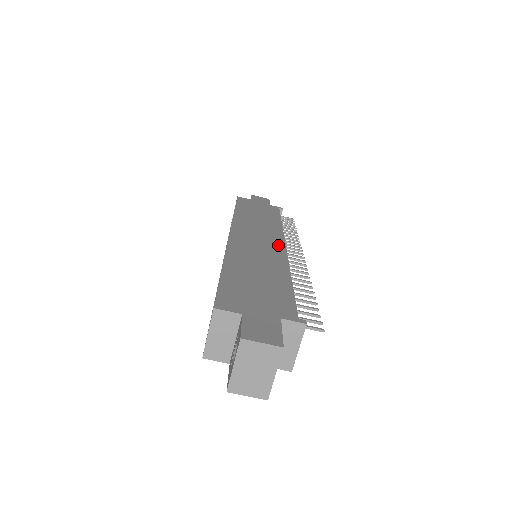
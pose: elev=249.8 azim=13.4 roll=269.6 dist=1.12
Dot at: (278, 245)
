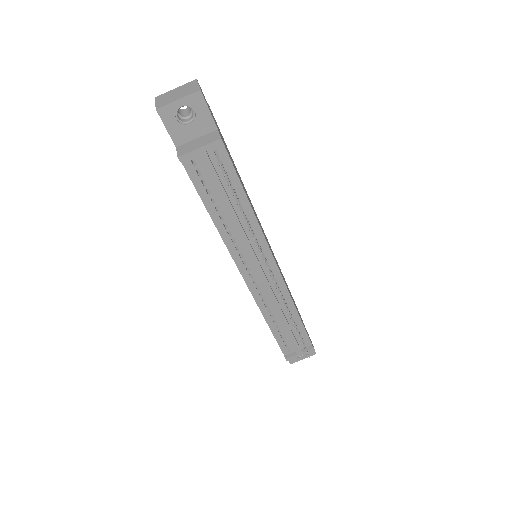
Dot at: occluded
